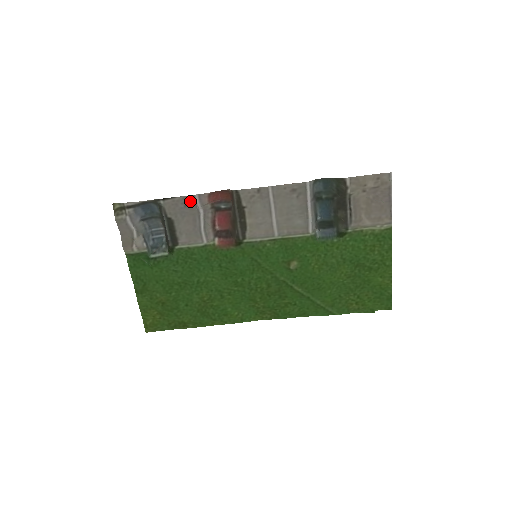
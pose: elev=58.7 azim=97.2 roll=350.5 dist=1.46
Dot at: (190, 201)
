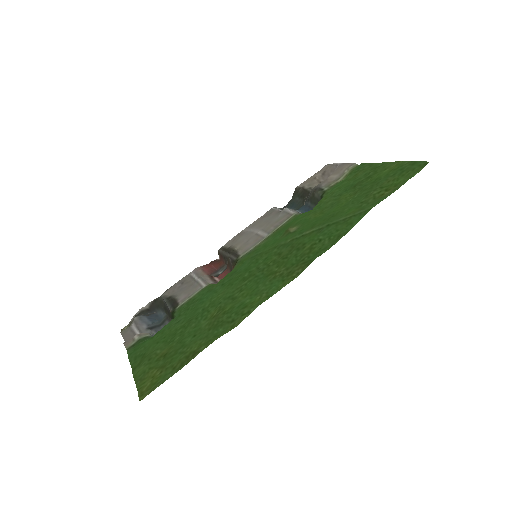
Dot at: (186, 278)
